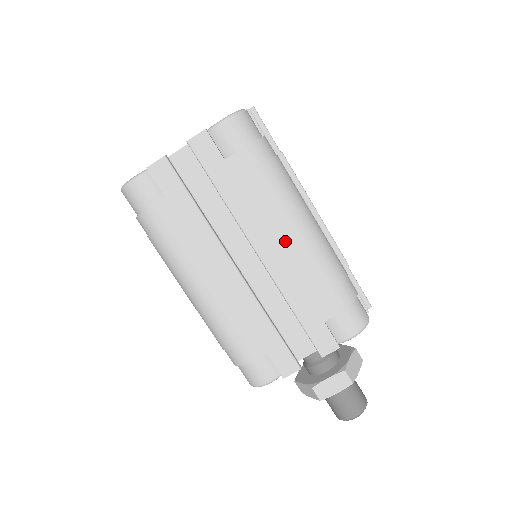
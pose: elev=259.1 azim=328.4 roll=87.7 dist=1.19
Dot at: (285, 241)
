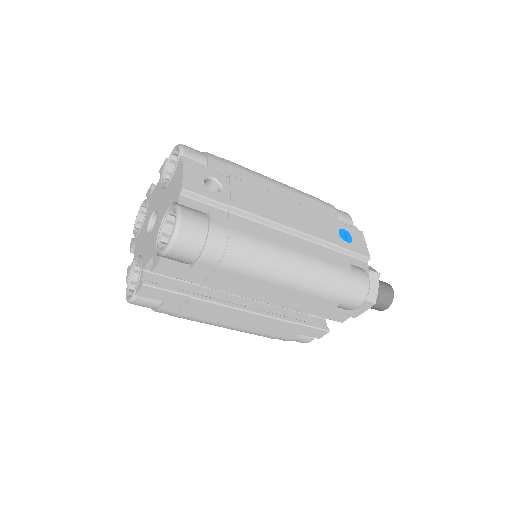
Dot at: (274, 288)
